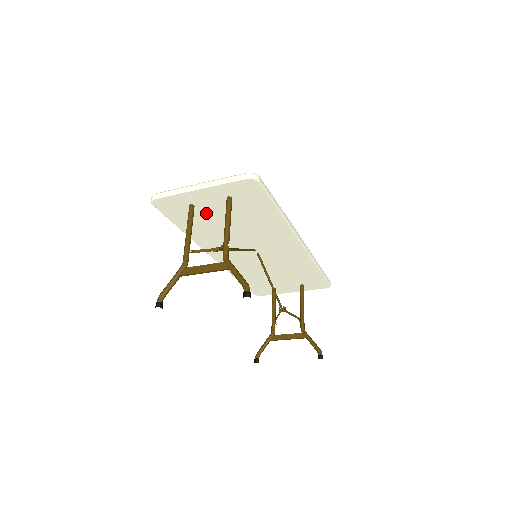
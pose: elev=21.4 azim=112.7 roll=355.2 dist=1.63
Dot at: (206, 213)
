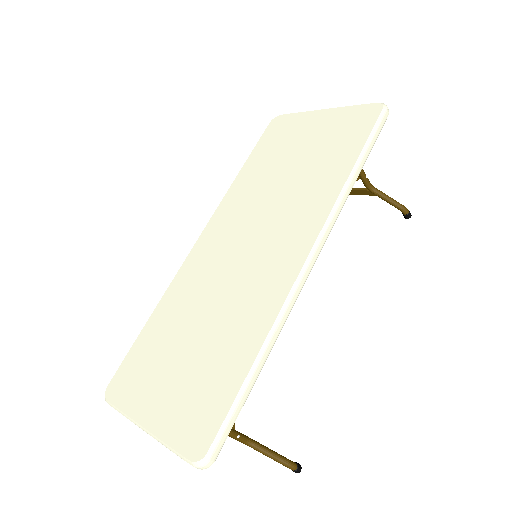
Dot at: occluded
